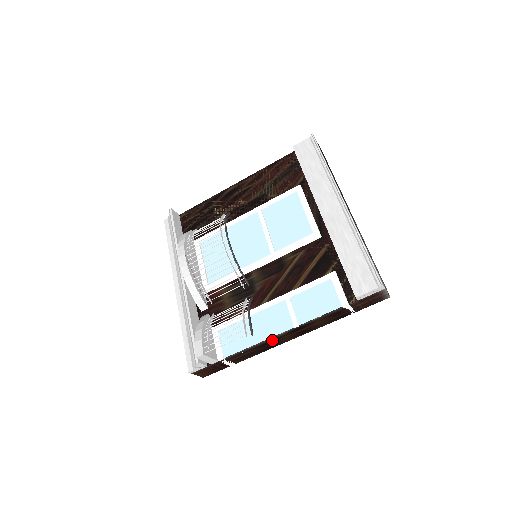
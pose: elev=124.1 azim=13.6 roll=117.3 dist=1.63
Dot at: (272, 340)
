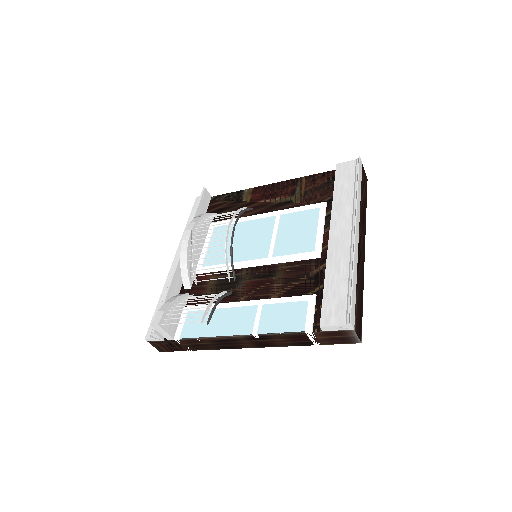
Dot at: (229, 339)
